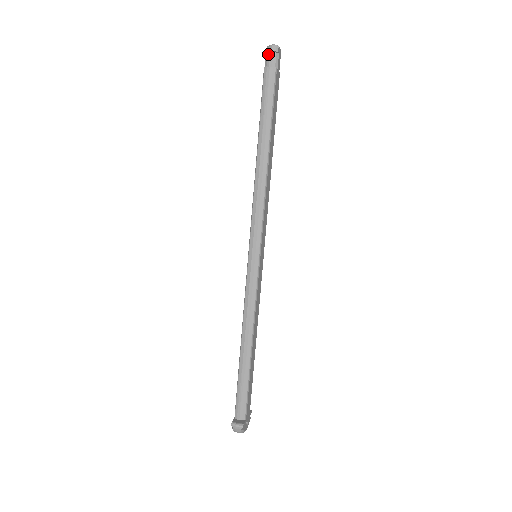
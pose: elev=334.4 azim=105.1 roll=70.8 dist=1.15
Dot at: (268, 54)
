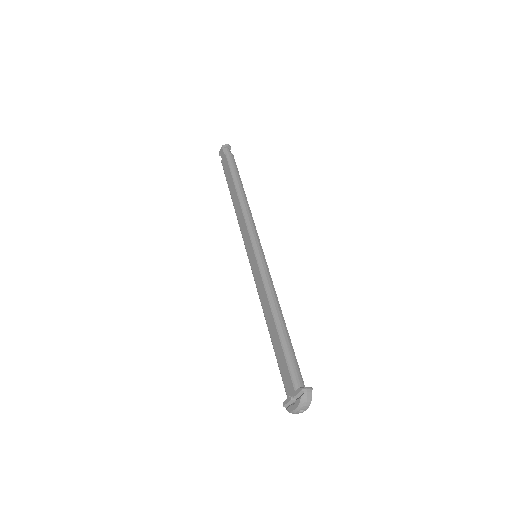
Dot at: (225, 148)
